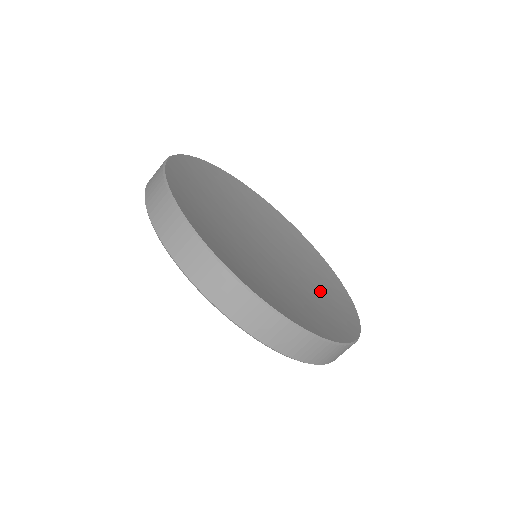
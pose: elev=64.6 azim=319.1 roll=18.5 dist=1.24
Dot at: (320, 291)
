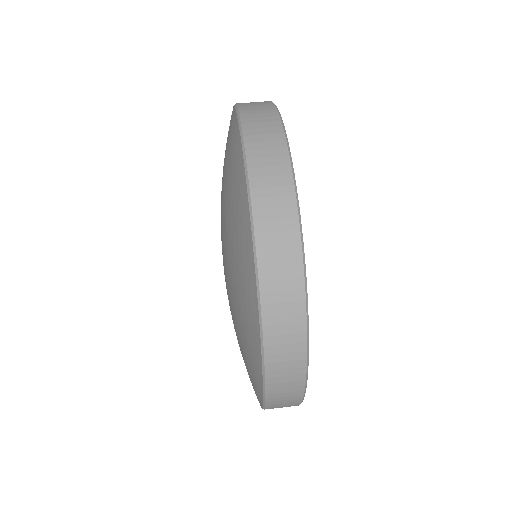
Dot at: occluded
